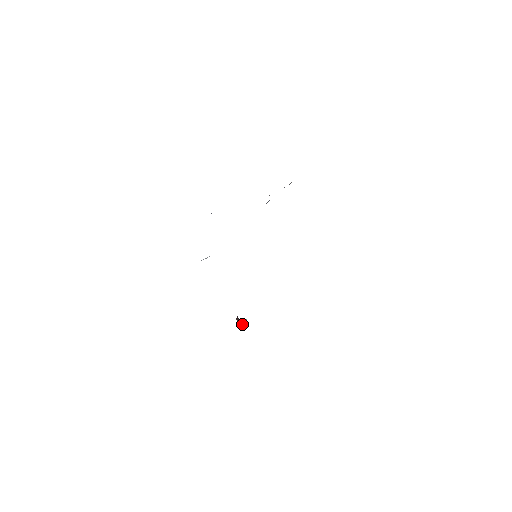
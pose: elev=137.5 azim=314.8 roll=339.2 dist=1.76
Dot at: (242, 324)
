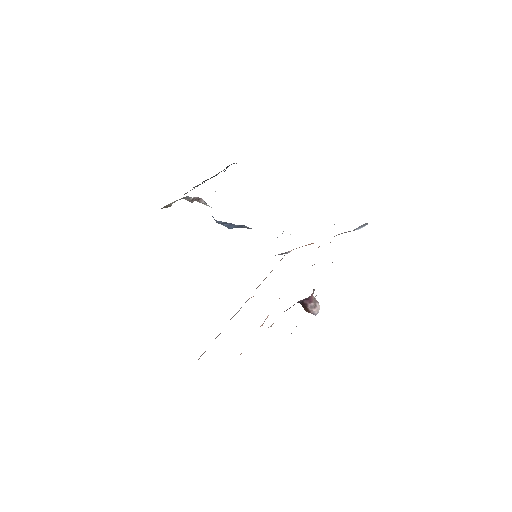
Dot at: (316, 306)
